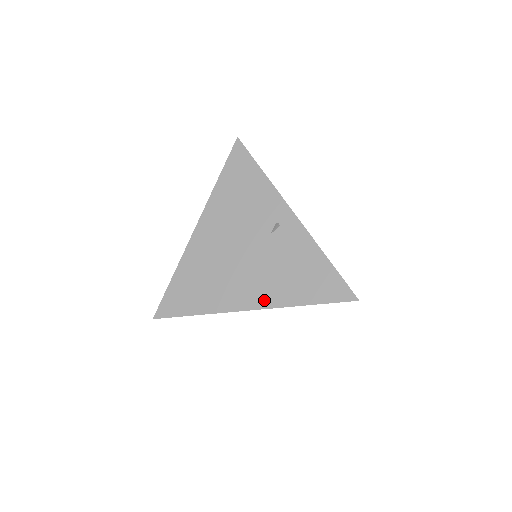
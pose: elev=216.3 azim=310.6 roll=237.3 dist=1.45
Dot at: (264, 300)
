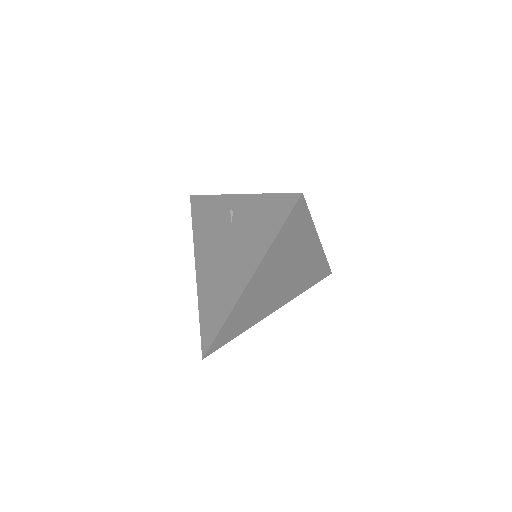
Dot at: (251, 267)
